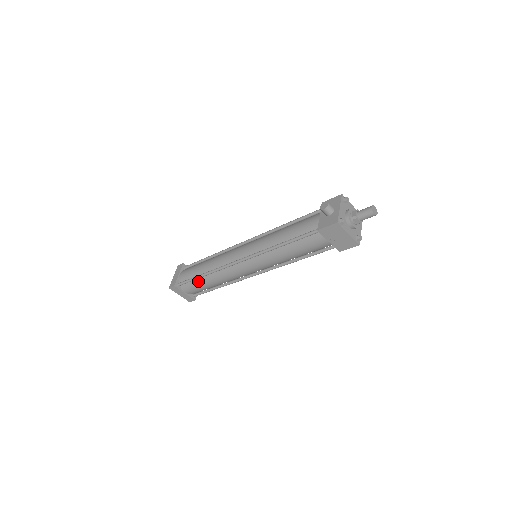
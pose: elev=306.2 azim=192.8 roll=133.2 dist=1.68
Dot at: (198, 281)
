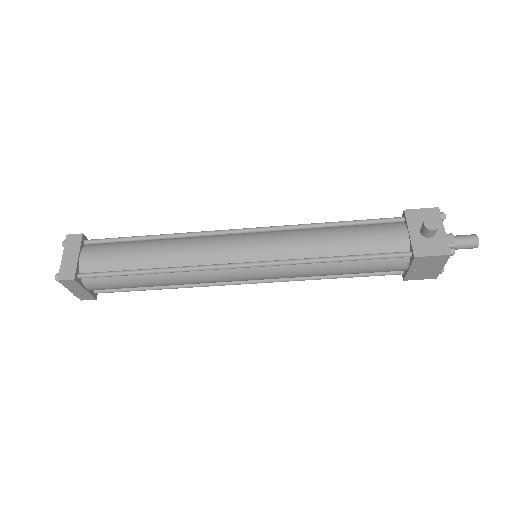
Dot at: (130, 277)
